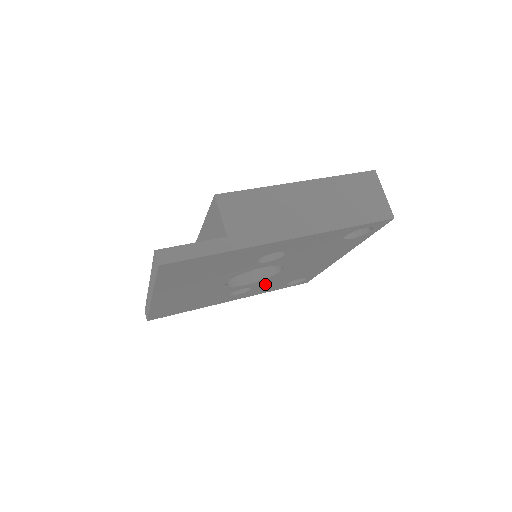
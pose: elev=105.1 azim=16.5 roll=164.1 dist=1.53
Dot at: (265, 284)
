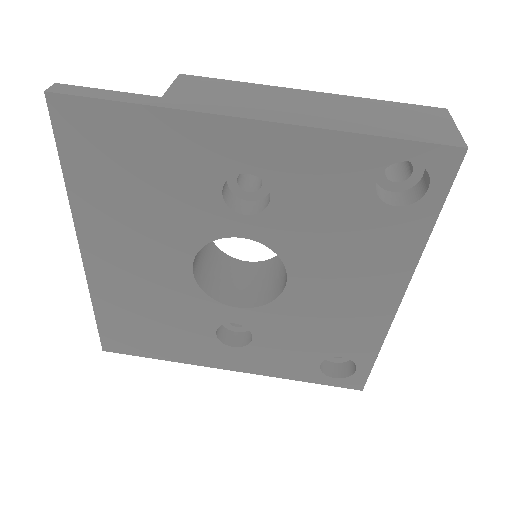
Dot at: (274, 334)
